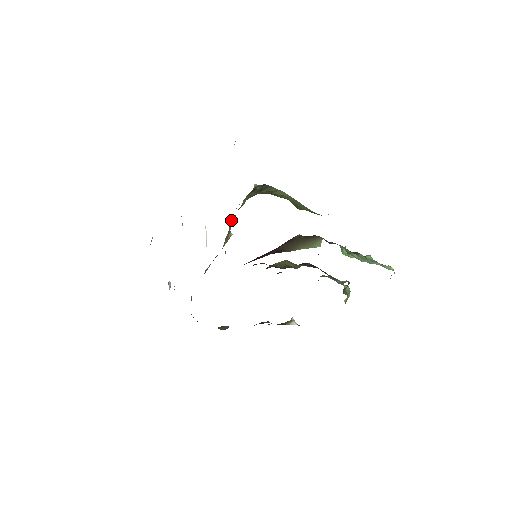
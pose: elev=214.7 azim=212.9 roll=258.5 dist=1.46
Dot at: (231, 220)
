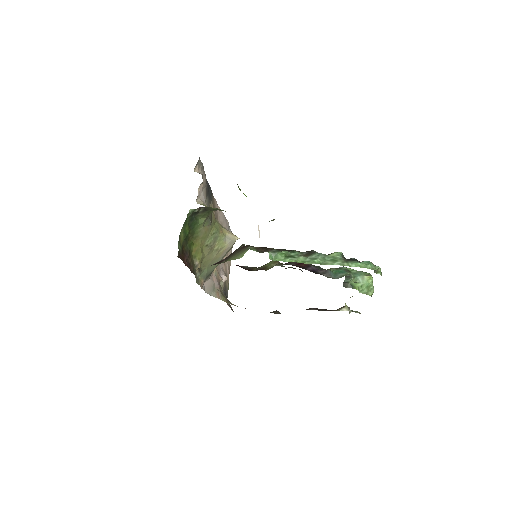
Dot at: (213, 232)
